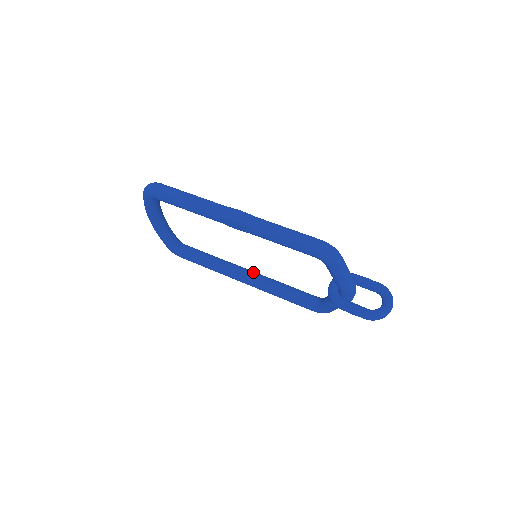
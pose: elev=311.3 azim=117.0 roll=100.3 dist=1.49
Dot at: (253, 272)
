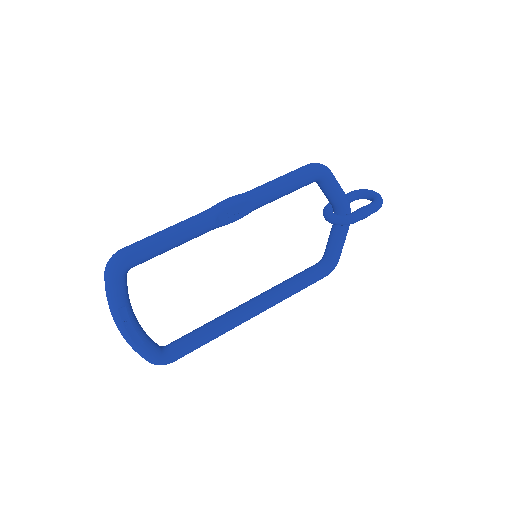
Dot at: (253, 298)
